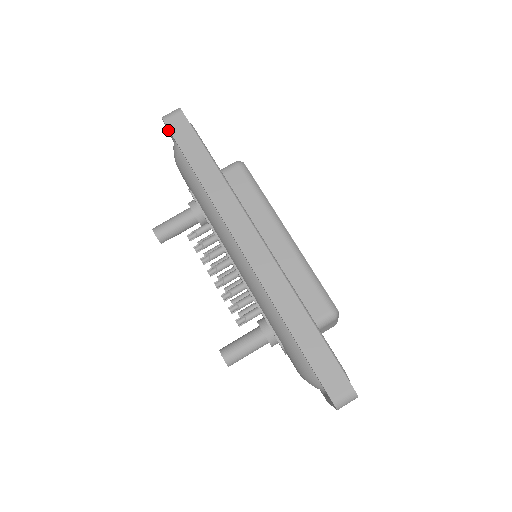
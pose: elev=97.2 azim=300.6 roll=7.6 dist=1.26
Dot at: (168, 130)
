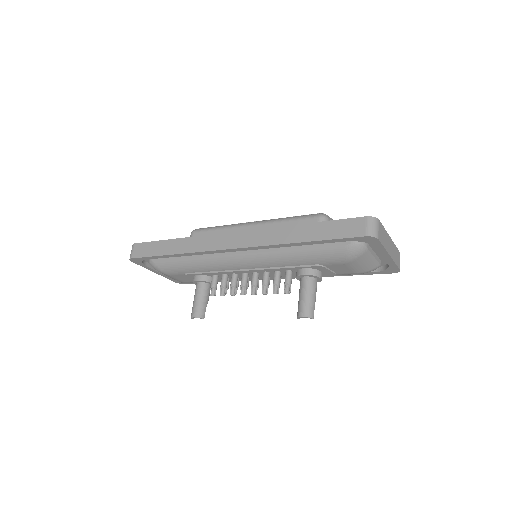
Dot at: (140, 263)
